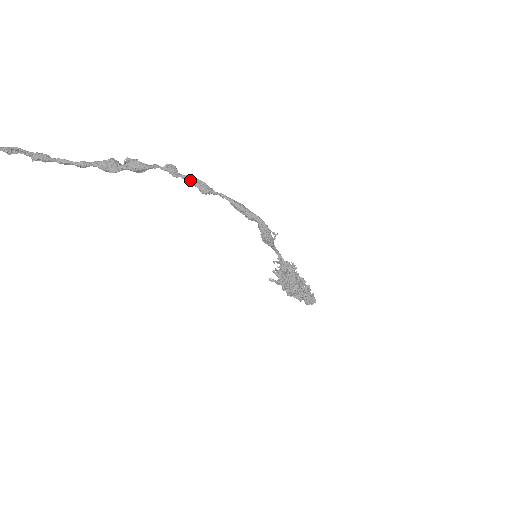
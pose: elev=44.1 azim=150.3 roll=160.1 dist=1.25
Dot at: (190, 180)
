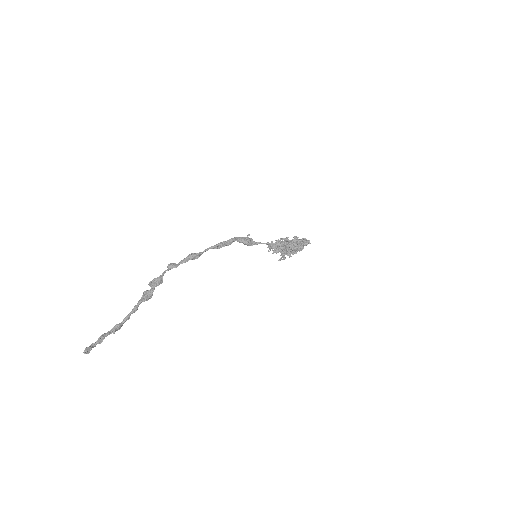
Dot at: (185, 260)
